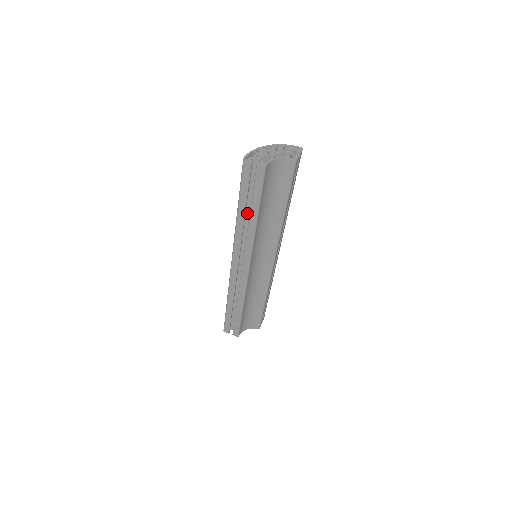
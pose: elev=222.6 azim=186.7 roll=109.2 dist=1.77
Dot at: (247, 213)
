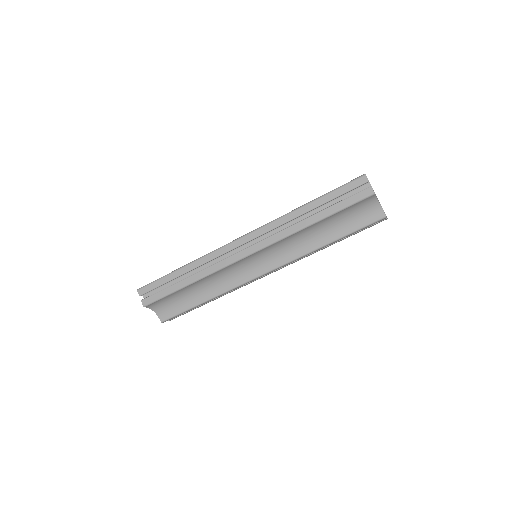
Dot at: (308, 214)
